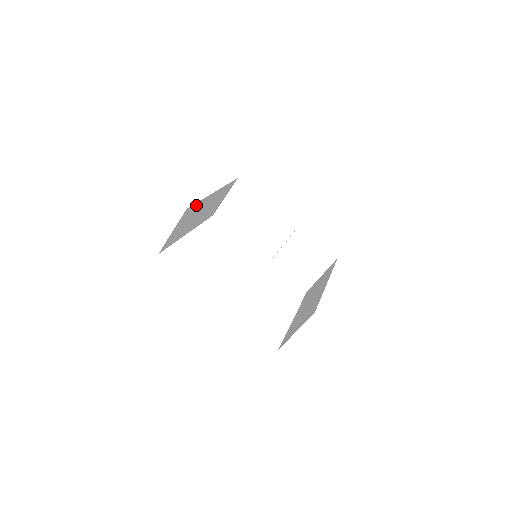
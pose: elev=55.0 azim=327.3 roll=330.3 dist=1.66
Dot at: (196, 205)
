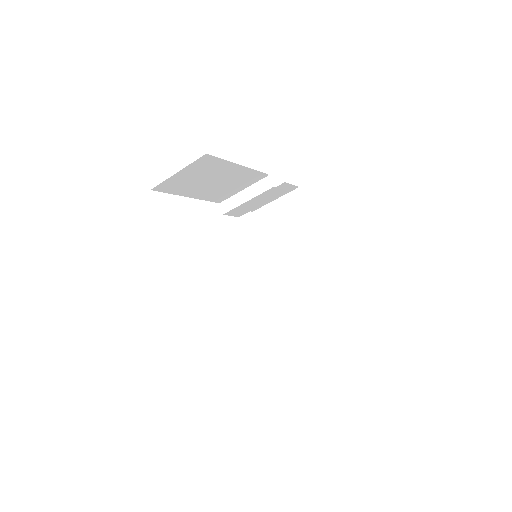
Dot at: occluded
